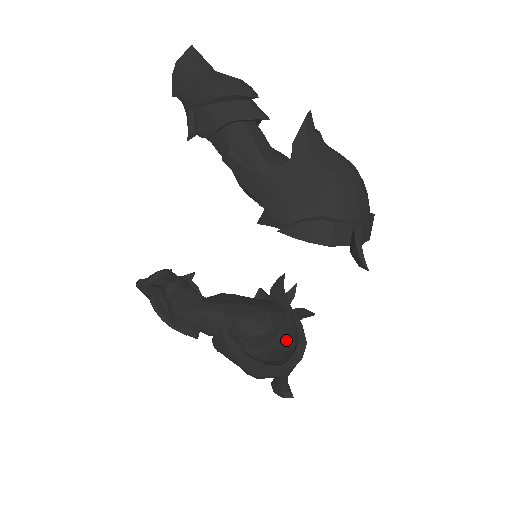
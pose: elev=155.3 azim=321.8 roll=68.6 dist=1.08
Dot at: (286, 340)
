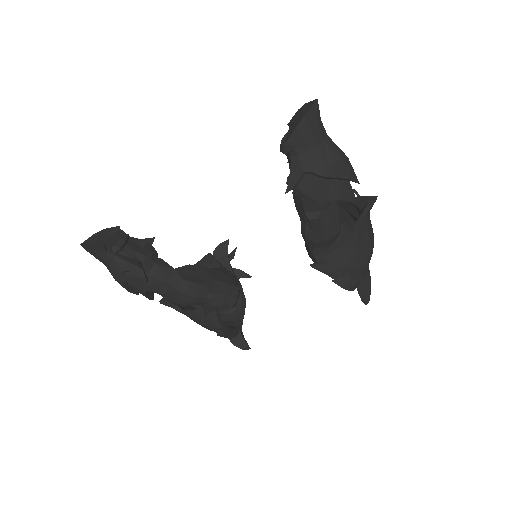
Dot at: occluded
